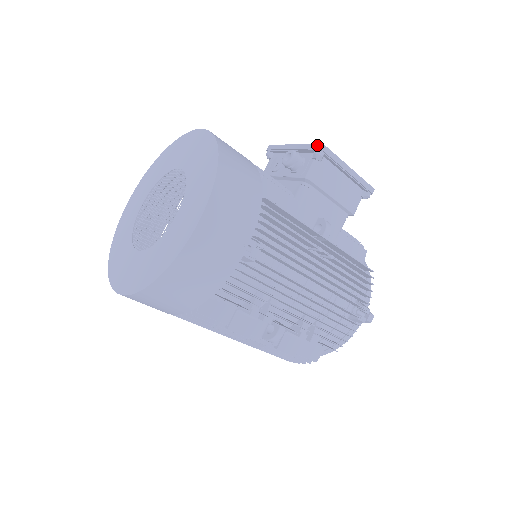
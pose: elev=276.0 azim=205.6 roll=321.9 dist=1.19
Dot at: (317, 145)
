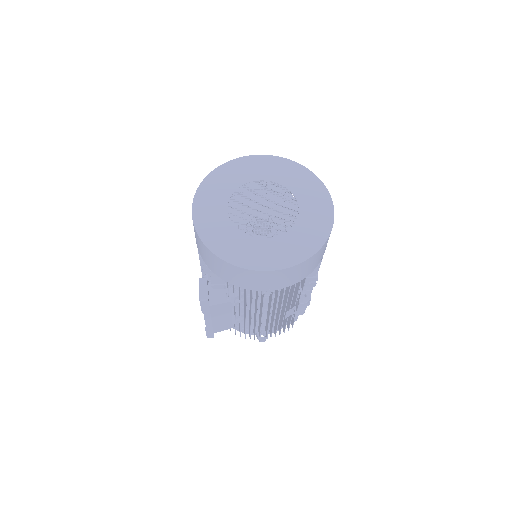
Dot at: occluded
